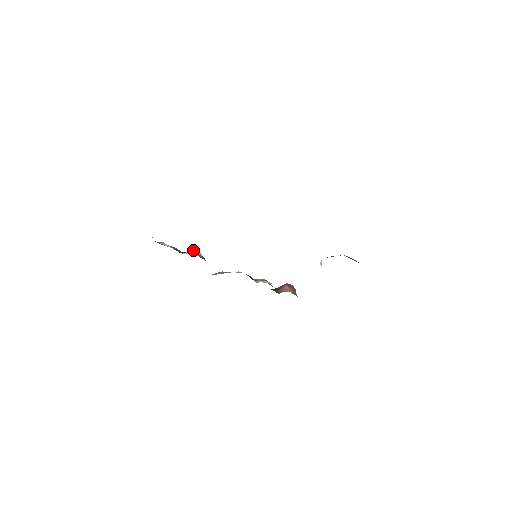
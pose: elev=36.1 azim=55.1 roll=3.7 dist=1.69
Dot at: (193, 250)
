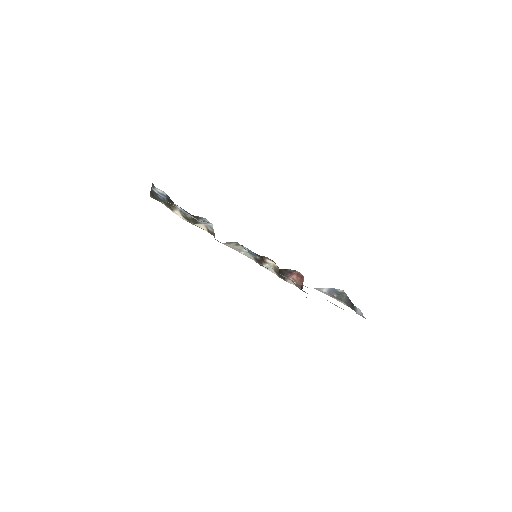
Dot at: (206, 223)
